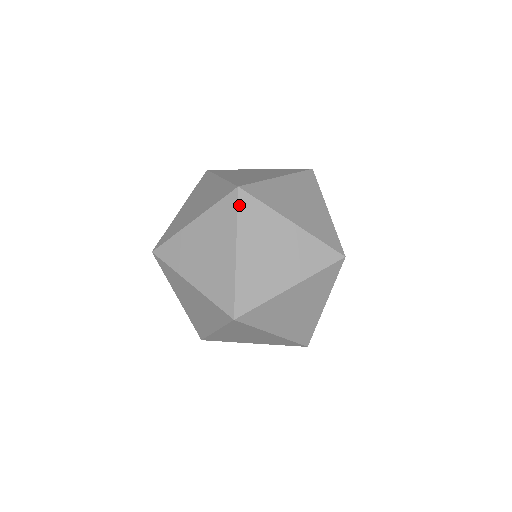
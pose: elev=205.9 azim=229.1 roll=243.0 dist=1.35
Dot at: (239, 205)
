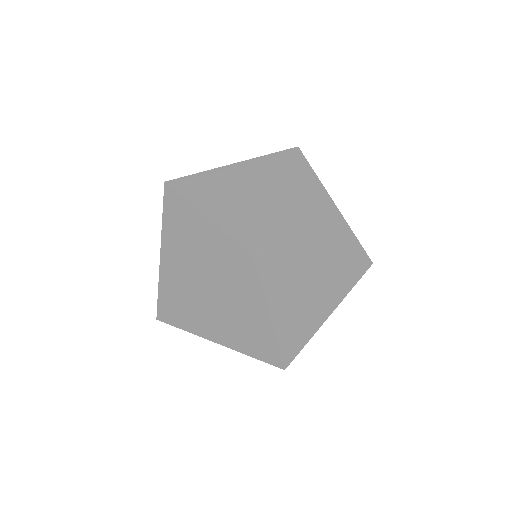
Dot at: (294, 161)
